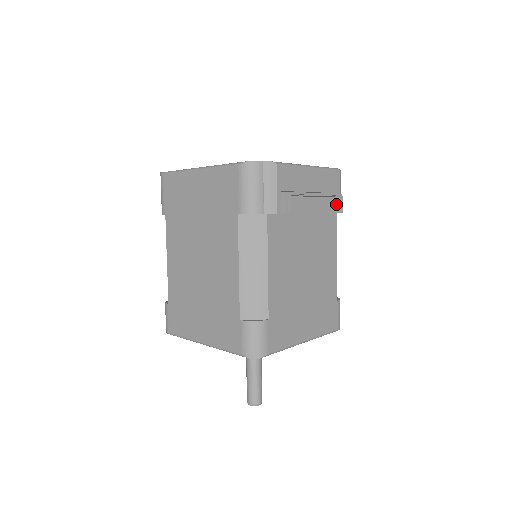
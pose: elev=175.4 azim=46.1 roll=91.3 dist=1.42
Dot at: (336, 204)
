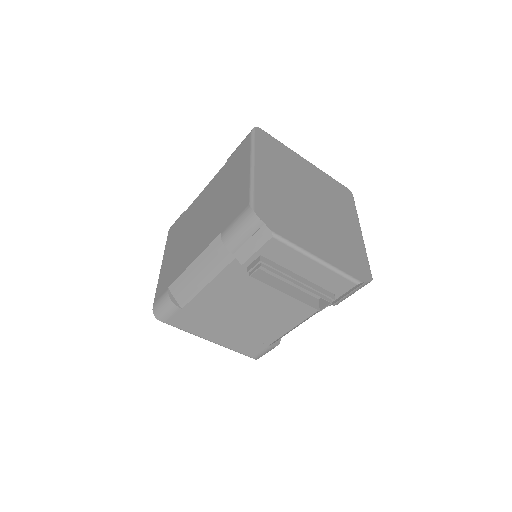
Dot at: (325, 300)
